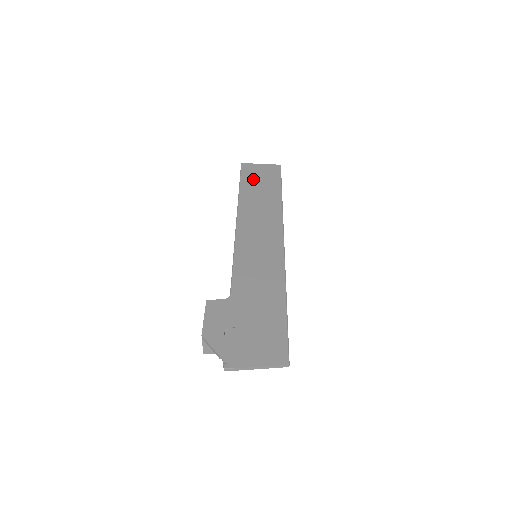
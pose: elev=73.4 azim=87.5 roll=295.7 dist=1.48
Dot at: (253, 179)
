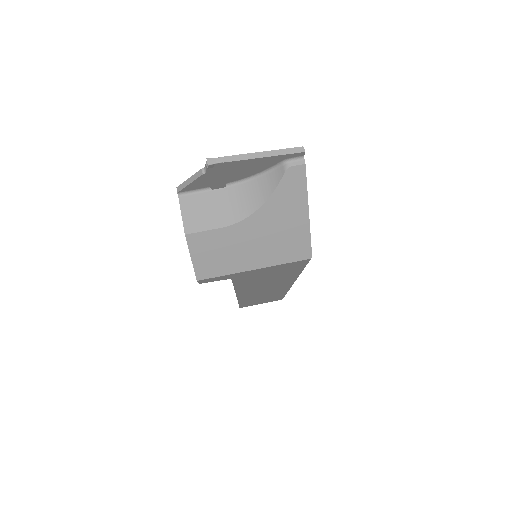
Dot at: occluded
